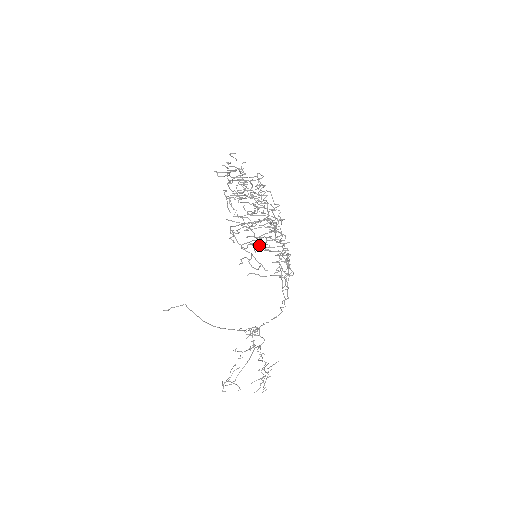
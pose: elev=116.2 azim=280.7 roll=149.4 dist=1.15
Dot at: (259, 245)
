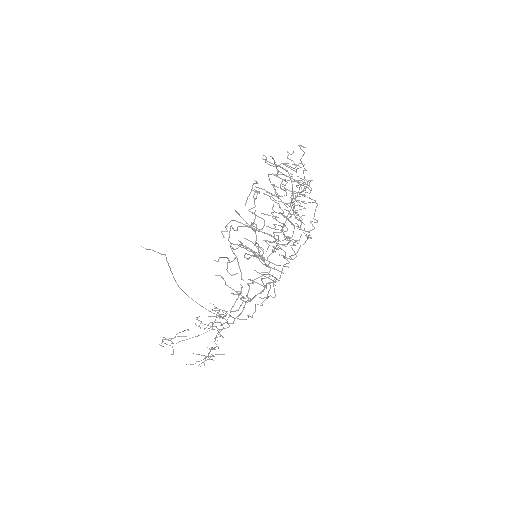
Dot at: occluded
